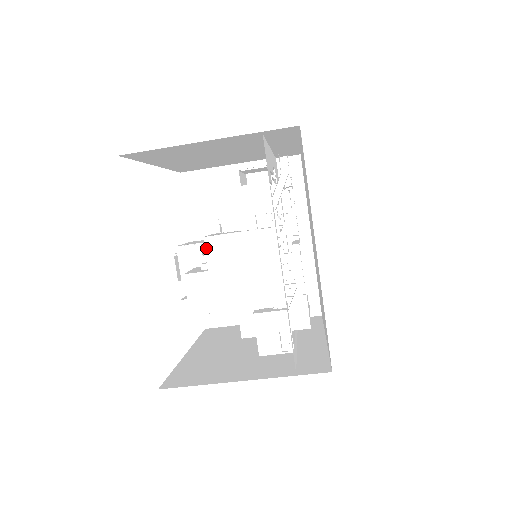
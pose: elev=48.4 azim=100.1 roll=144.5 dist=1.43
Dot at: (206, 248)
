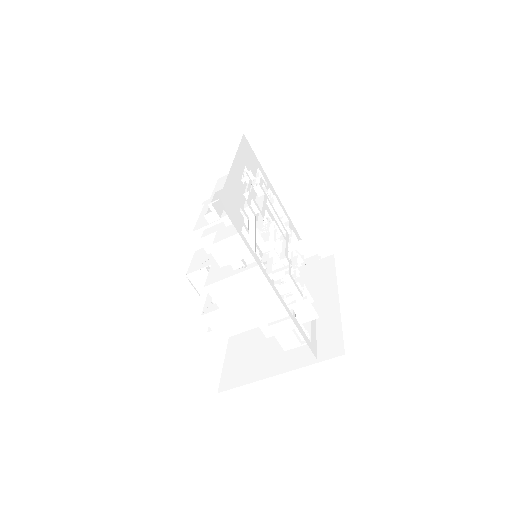
Dot at: (210, 294)
